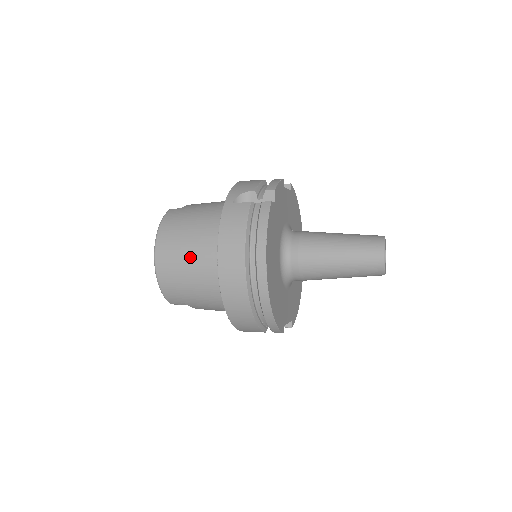
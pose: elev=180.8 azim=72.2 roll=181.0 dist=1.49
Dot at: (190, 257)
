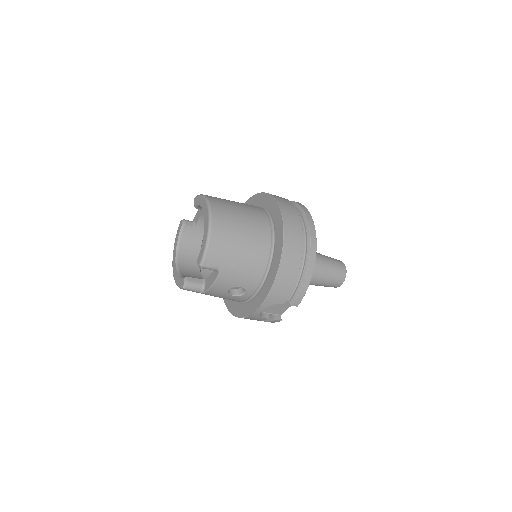
Dot at: (244, 219)
